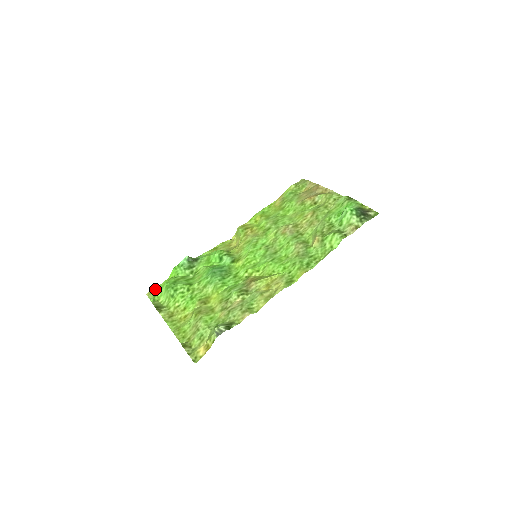
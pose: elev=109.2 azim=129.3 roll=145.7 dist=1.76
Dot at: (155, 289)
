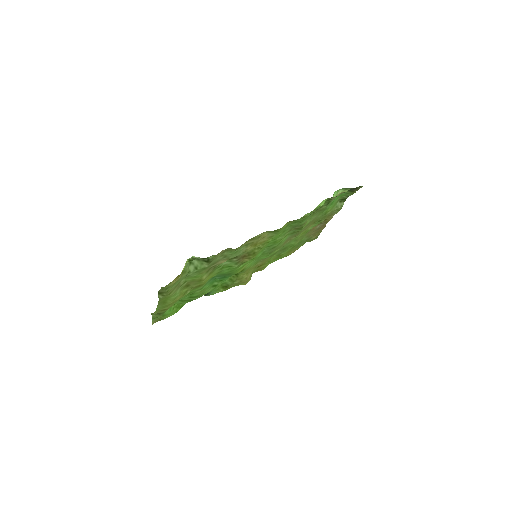
Dot at: (161, 318)
